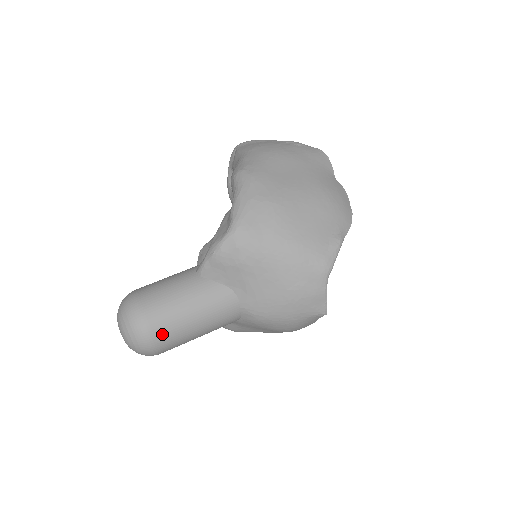
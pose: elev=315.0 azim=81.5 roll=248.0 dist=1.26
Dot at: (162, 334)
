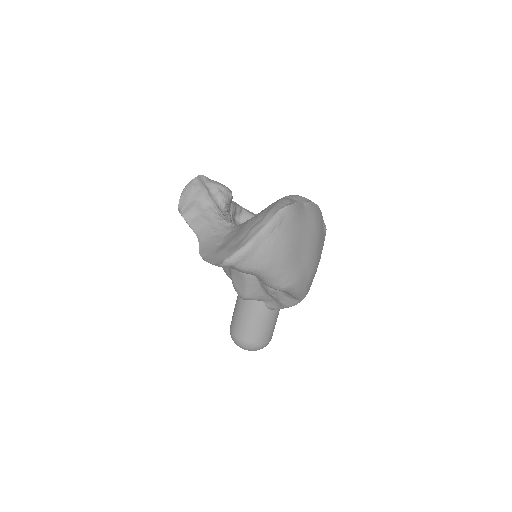
Dot at: occluded
